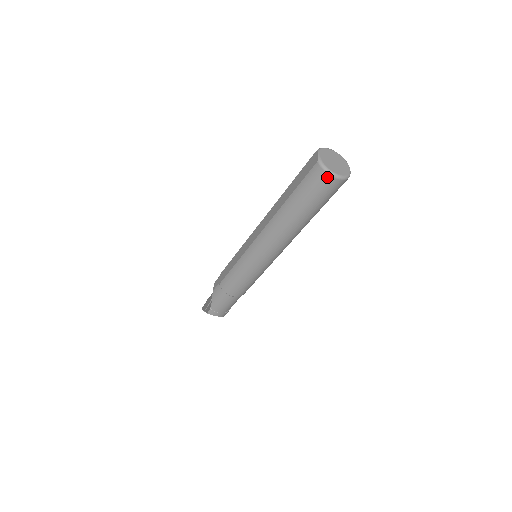
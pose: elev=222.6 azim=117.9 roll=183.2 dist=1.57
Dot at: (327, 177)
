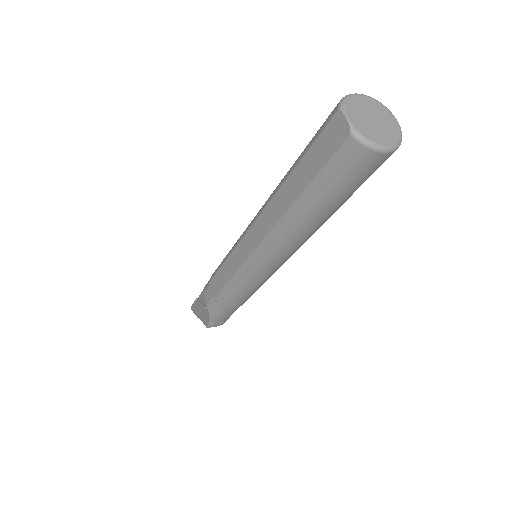
Dot at: (373, 156)
